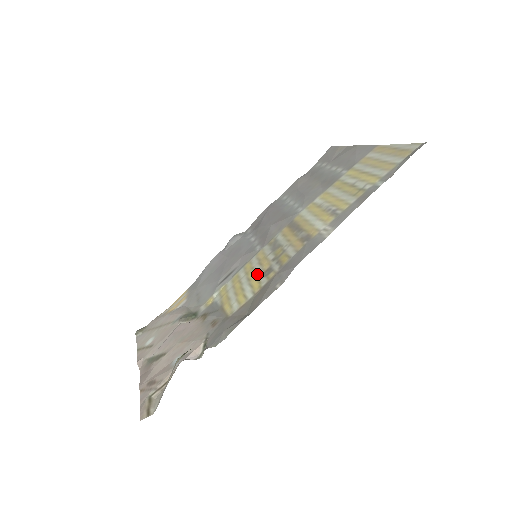
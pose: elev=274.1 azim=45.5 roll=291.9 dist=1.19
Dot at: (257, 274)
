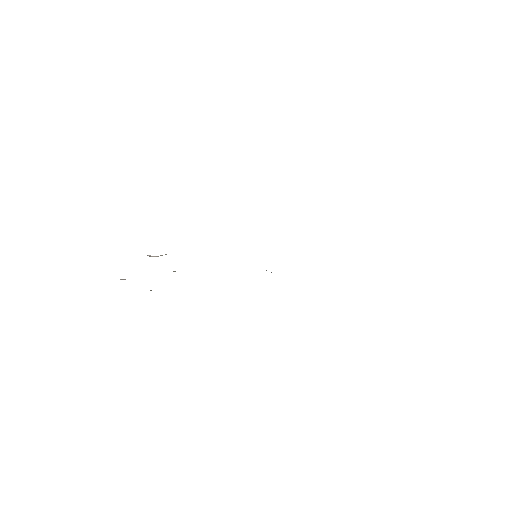
Dot at: occluded
